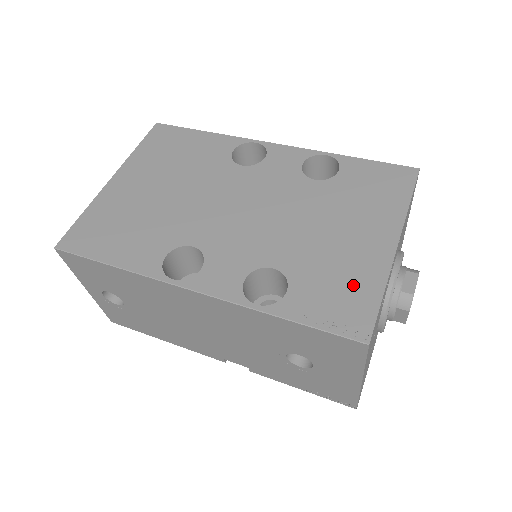
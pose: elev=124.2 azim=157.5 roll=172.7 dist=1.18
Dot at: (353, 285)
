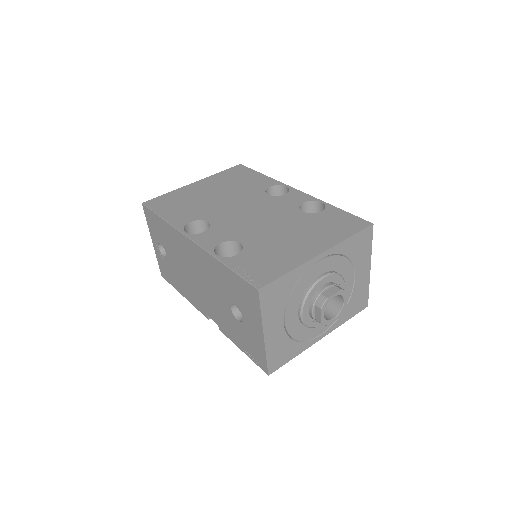
Dot at: (276, 263)
